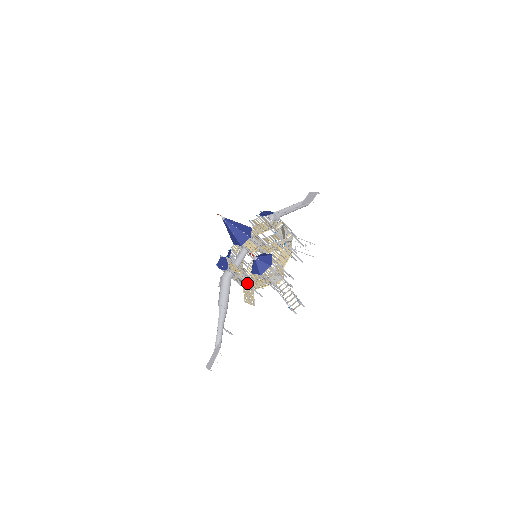
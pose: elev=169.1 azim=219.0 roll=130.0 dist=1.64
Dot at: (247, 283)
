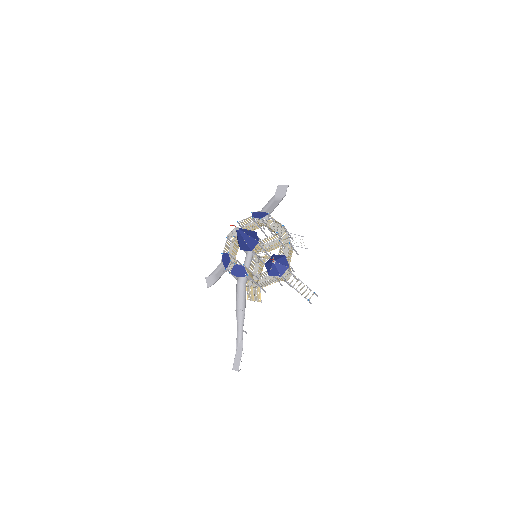
Dot at: (258, 284)
